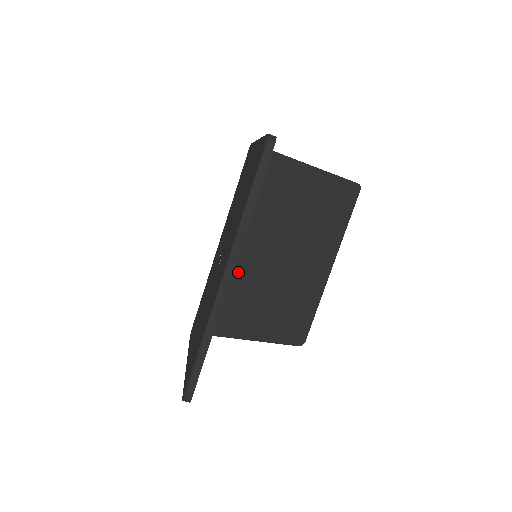
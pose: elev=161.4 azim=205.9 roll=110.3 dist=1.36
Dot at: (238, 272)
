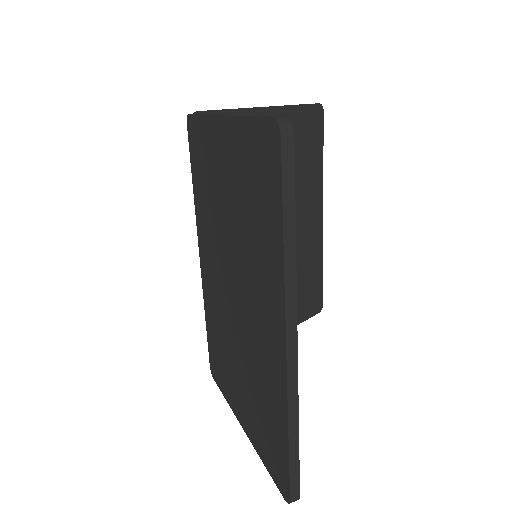
Dot at: occluded
